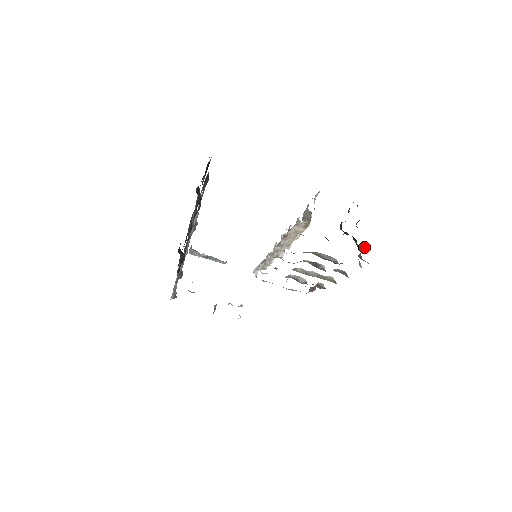
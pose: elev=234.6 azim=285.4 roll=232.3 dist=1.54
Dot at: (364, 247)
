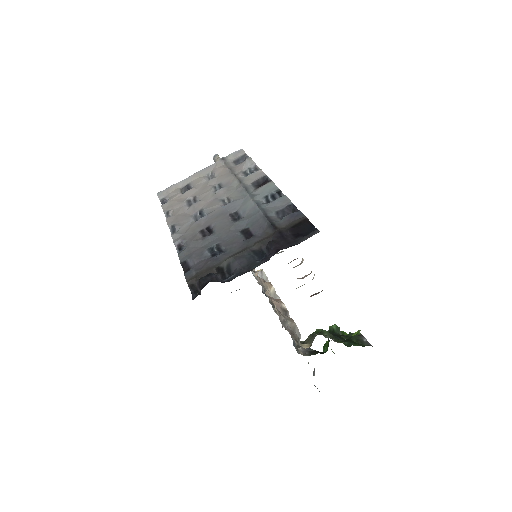
Dot at: occluded
